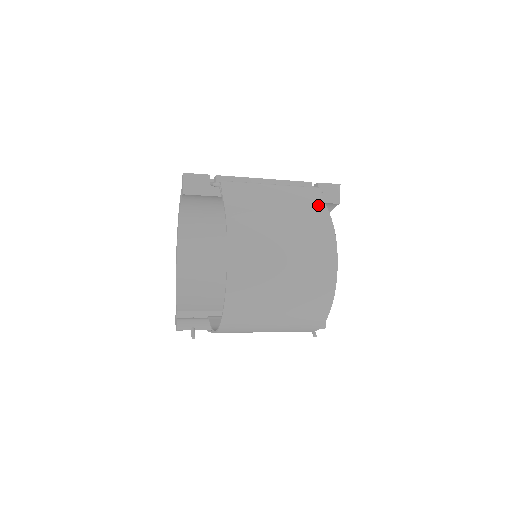
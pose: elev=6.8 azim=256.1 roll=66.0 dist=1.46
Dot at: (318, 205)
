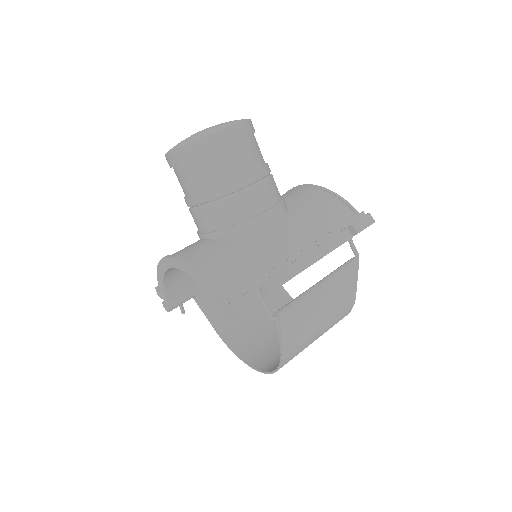
Dot at: (351, 290)
